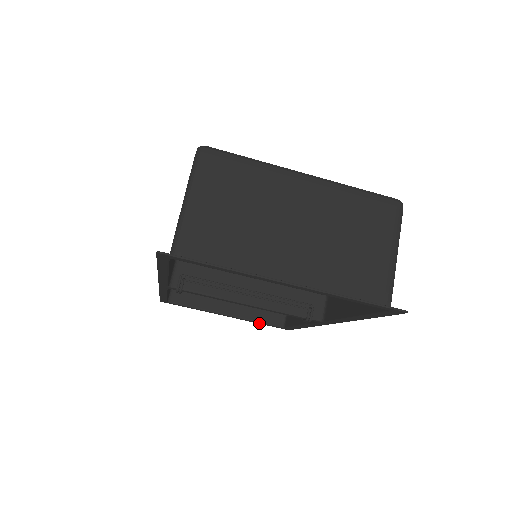
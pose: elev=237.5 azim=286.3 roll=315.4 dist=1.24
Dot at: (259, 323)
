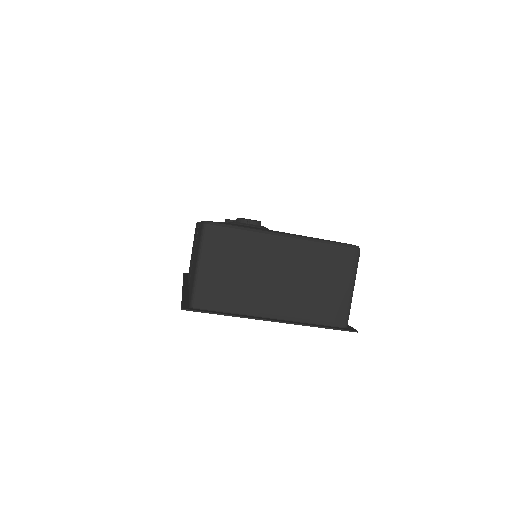
Dot at: occluded
